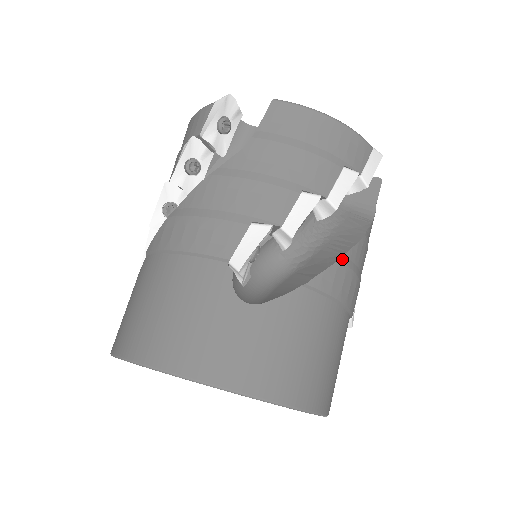
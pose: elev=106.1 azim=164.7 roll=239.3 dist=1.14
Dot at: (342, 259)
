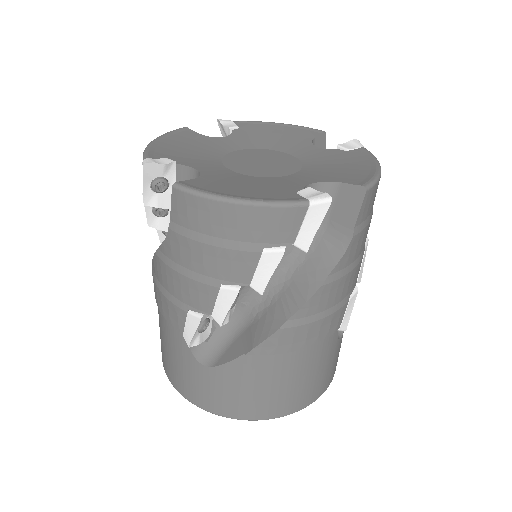
Dot at: occluded
